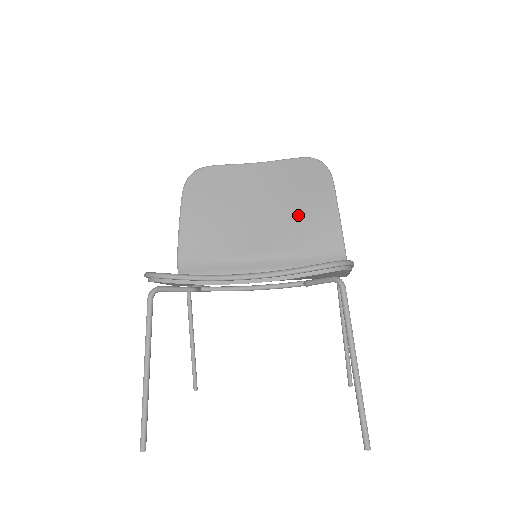
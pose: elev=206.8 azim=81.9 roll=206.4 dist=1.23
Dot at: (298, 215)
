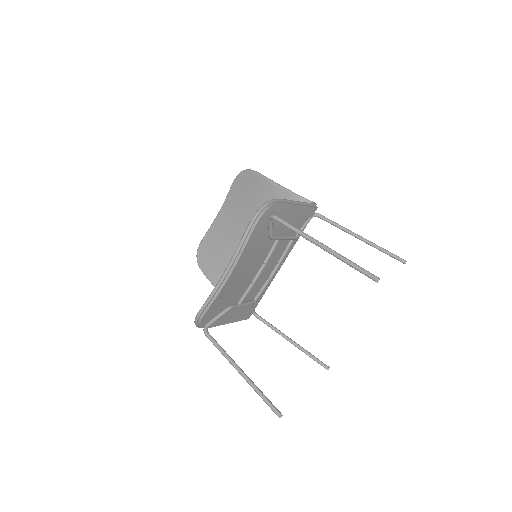
Dot at: occluded
